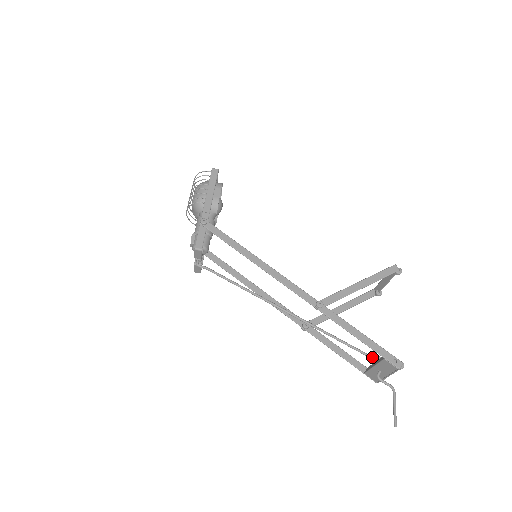
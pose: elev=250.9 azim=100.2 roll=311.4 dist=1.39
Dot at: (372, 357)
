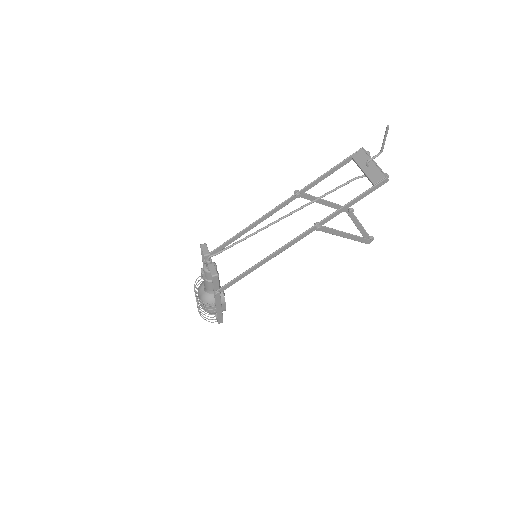
Dot at: (360, 177)
